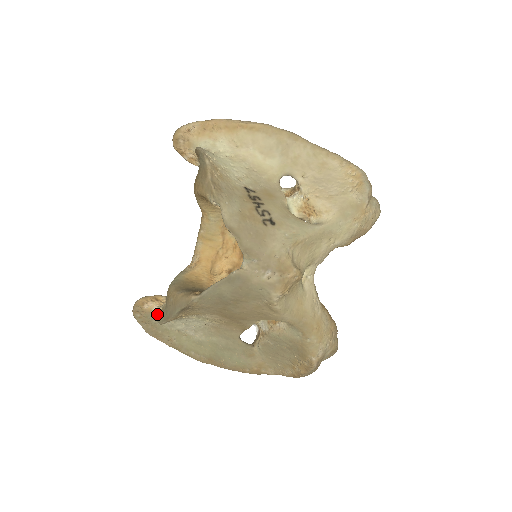
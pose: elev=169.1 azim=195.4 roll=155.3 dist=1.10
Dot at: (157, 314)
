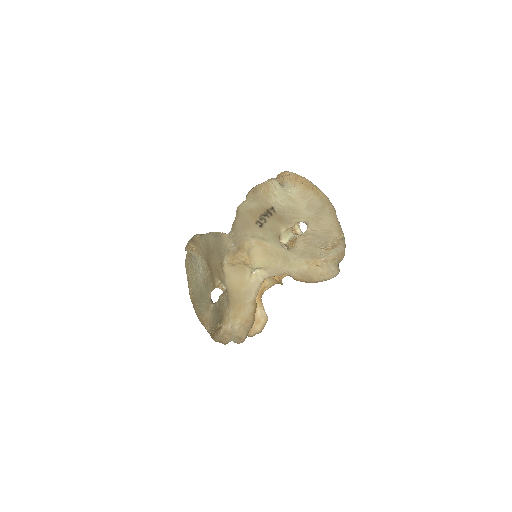
Dot at: occluded
